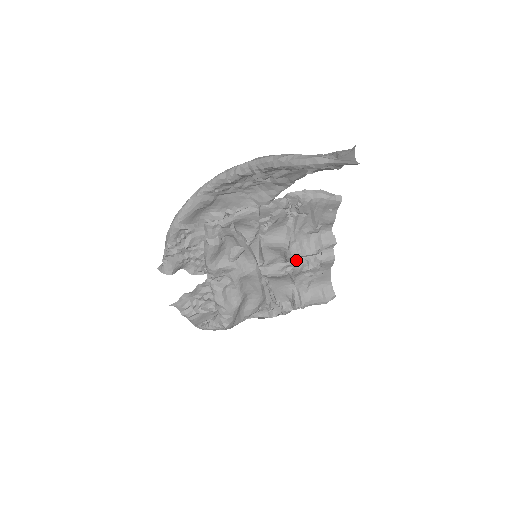
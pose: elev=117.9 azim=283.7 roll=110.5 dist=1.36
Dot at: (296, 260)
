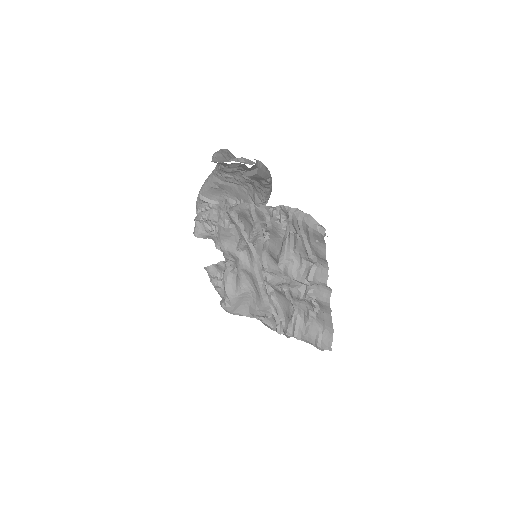
Dot at: (295, 283)
